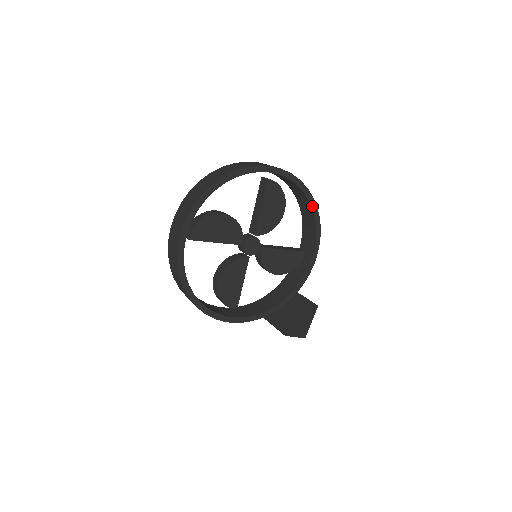
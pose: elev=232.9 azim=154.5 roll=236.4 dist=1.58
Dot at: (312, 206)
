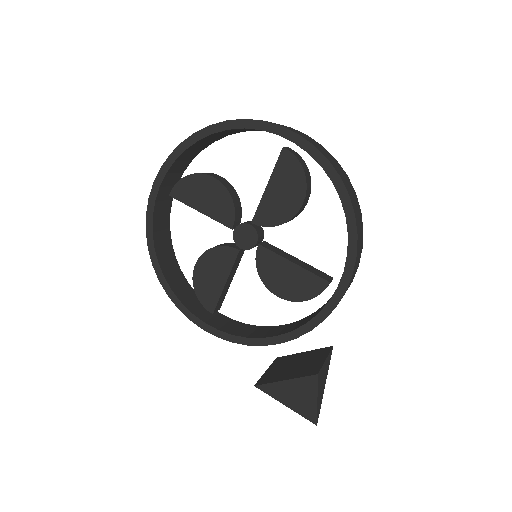
Dot at: (345, 209)
